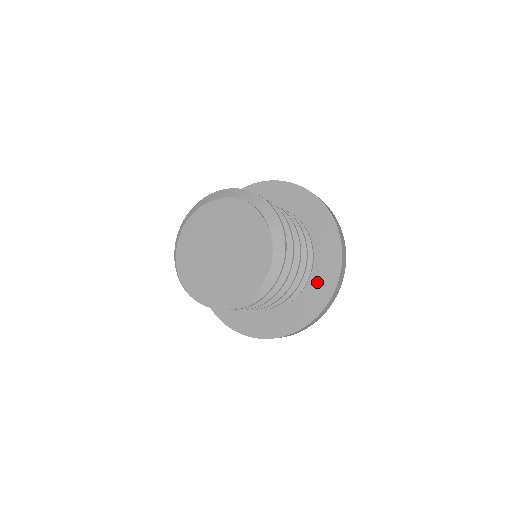
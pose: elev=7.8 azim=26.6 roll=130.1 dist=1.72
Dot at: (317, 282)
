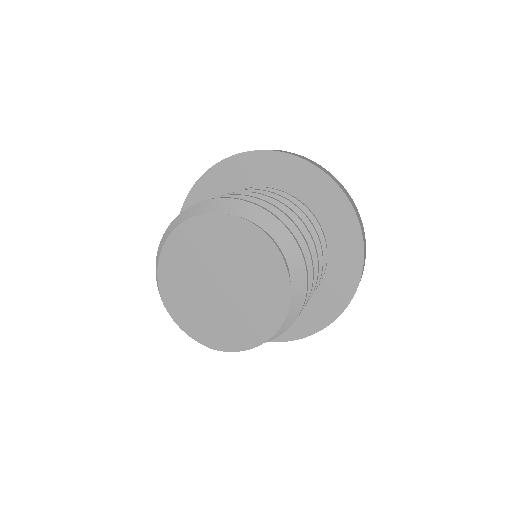
Dot at: (318, 304)
